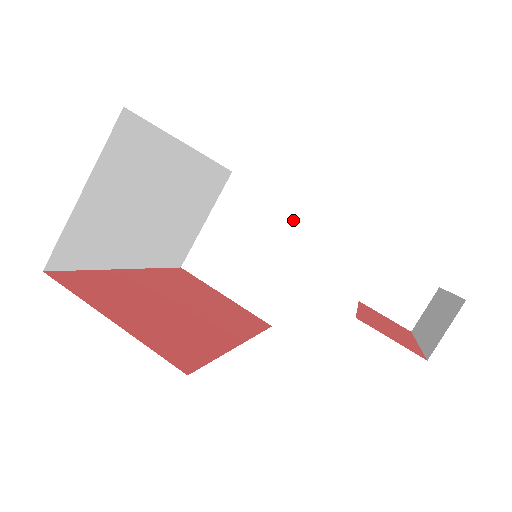
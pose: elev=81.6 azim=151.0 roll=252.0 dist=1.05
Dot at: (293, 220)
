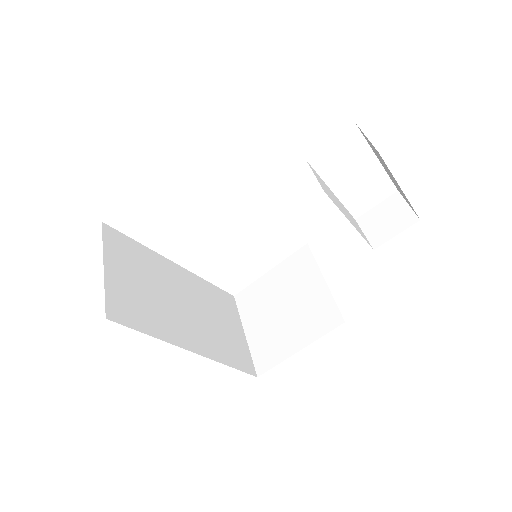
Dot at: (287, 267)
